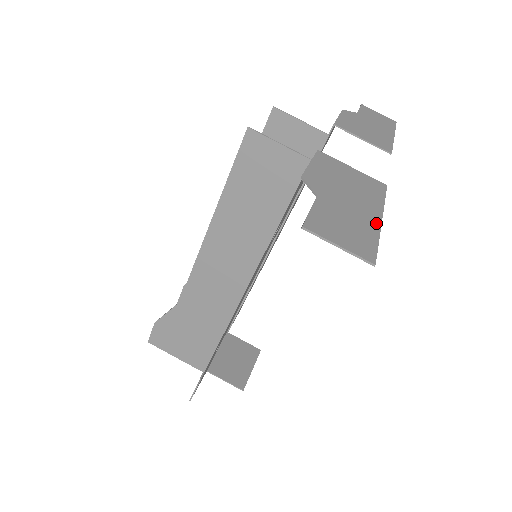
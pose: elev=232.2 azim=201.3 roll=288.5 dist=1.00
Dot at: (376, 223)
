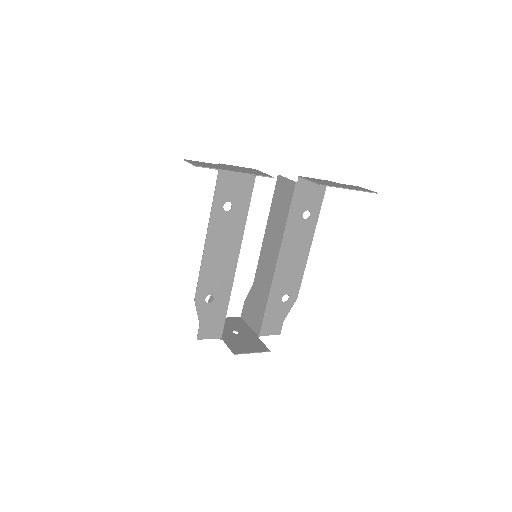
Dot at: (228, 170)
